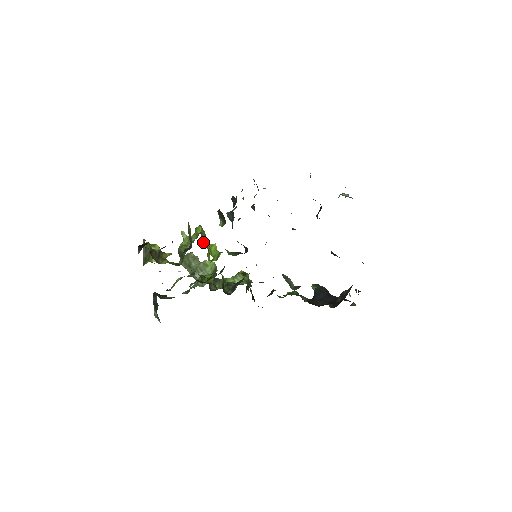
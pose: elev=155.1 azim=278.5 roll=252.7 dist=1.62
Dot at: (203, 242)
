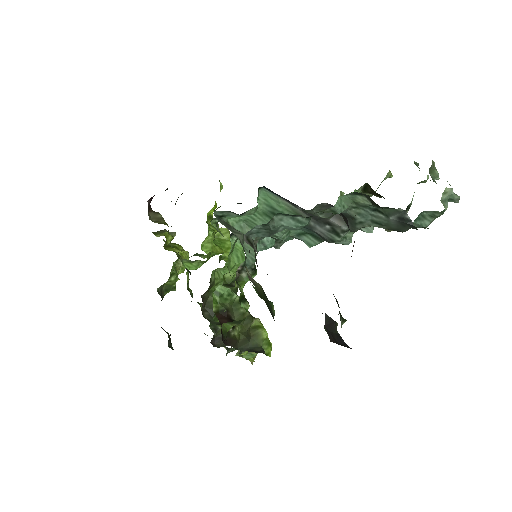
Dot at: (219, 243)
